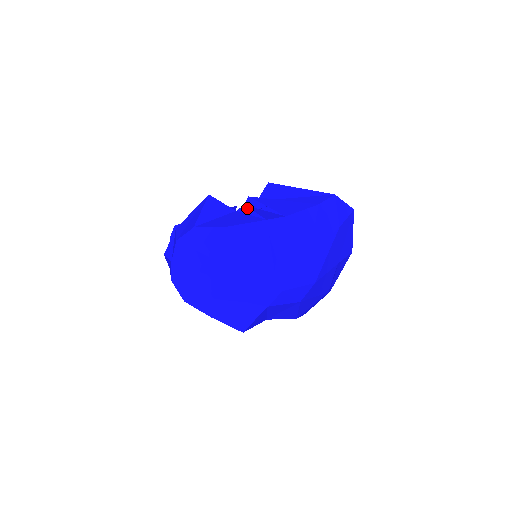
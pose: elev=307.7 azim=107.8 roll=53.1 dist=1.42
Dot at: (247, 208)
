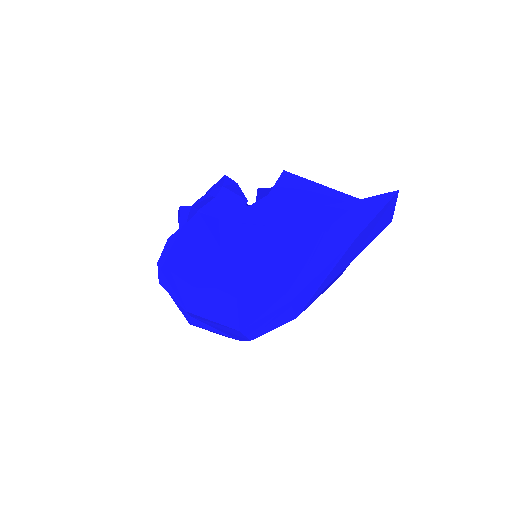
Dot at: (229, 250)
